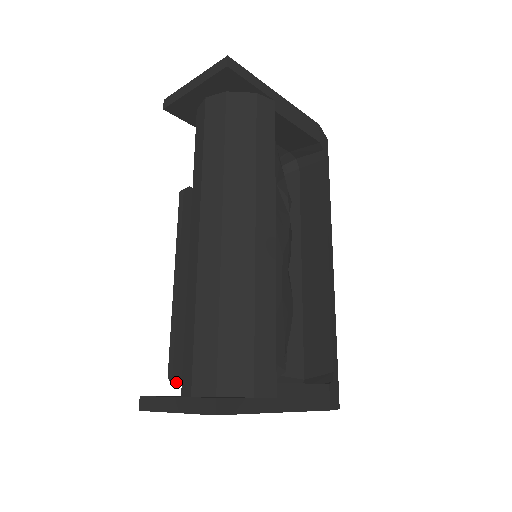
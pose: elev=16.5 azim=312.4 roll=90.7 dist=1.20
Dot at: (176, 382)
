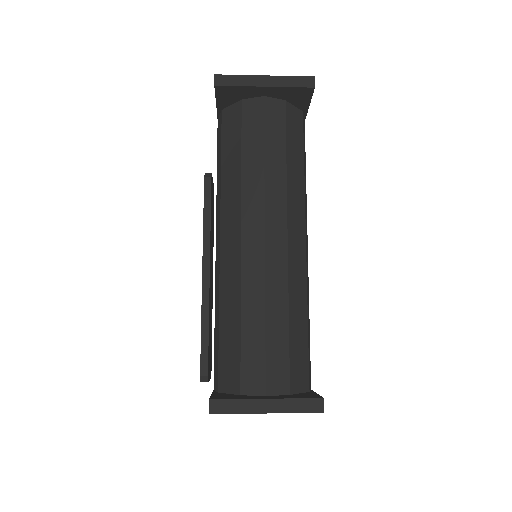
Dot at: (208, 379)
